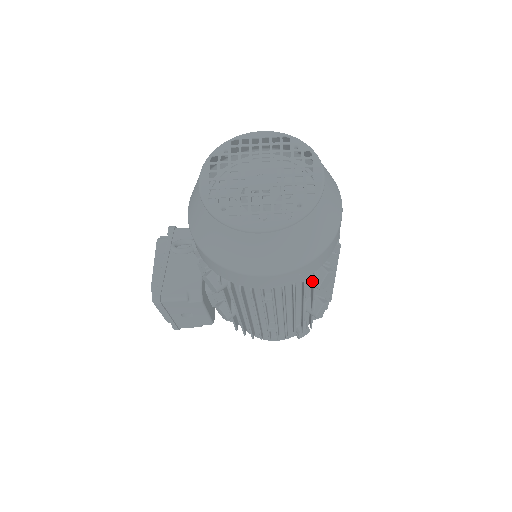
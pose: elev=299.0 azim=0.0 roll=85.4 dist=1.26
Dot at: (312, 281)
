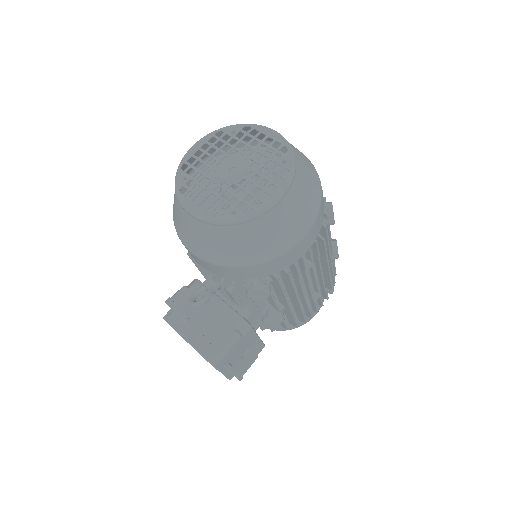
Dot at: (325, 222)
